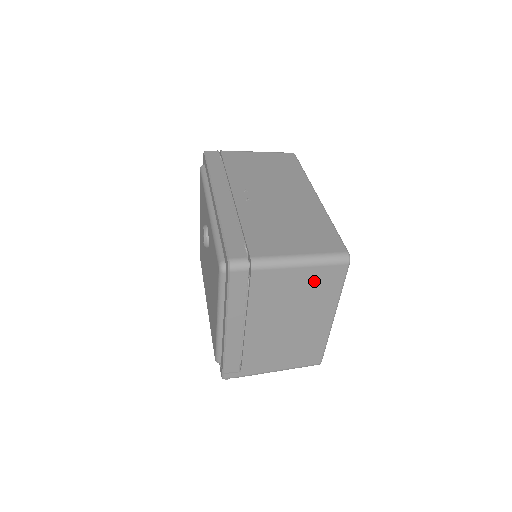
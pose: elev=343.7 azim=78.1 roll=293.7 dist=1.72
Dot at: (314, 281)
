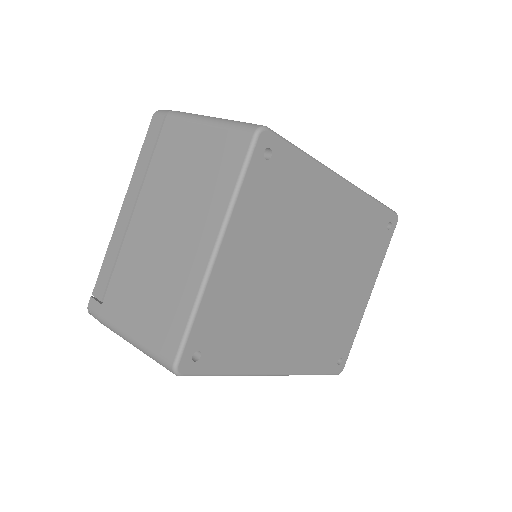
Dot at: (212, 155)
